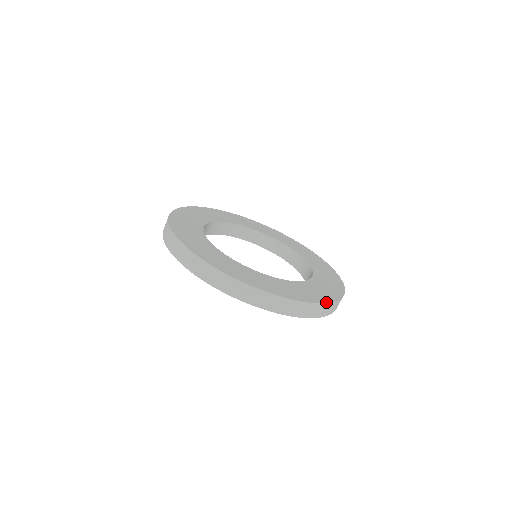
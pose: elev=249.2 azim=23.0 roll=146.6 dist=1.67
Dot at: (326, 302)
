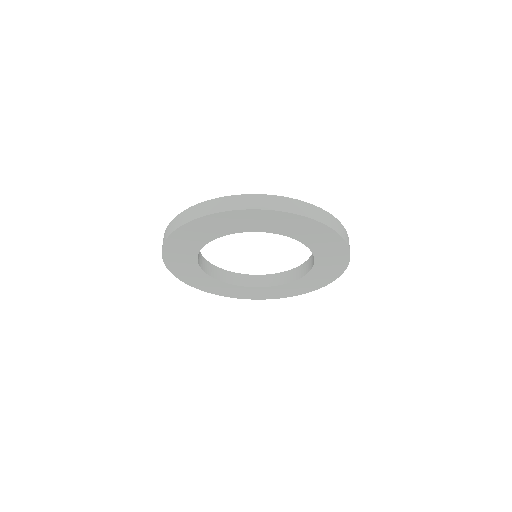
Dot at: (257, 195)
